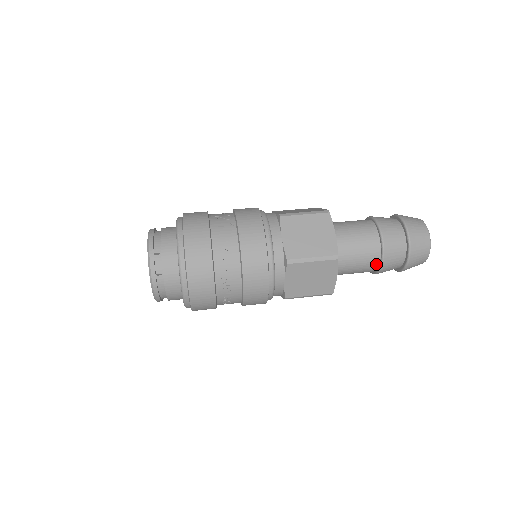
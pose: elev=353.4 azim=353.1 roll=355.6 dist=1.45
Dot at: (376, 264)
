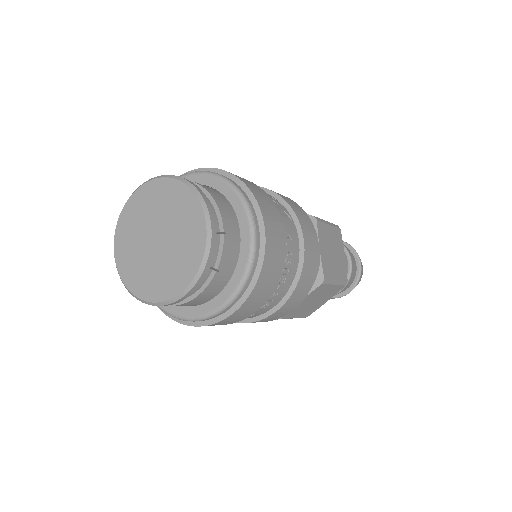
Dot at: occluded
